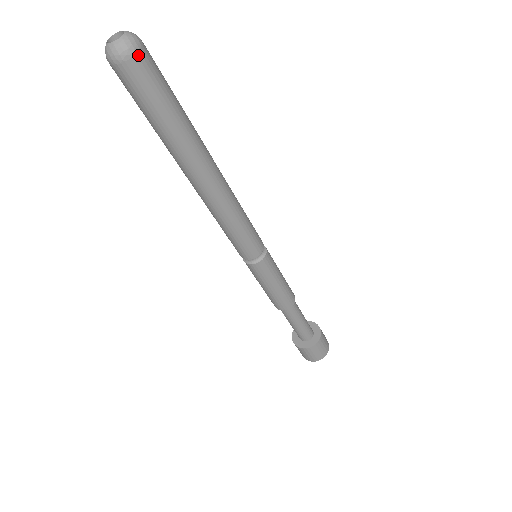
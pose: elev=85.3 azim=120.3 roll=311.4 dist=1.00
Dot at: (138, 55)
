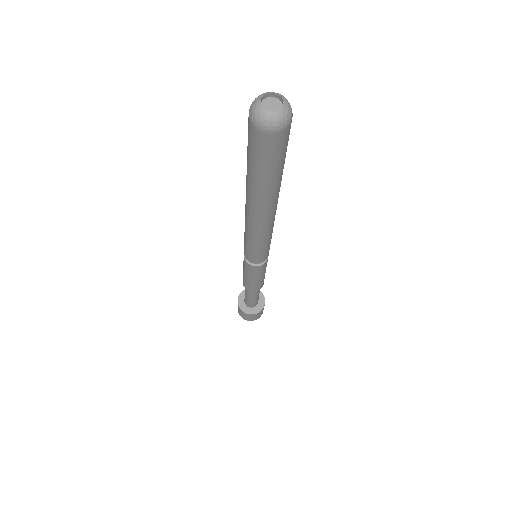
Dot at: (281, 132)
